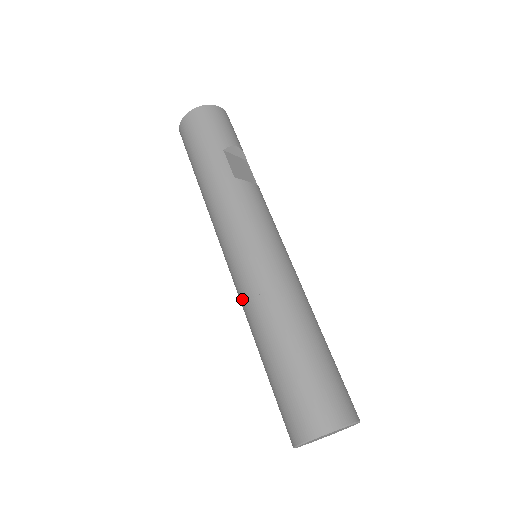
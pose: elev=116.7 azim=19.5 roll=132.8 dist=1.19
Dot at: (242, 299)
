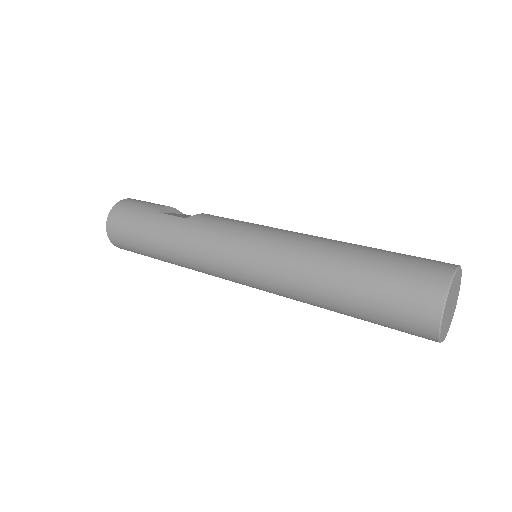
Dot at: (277, 284)
